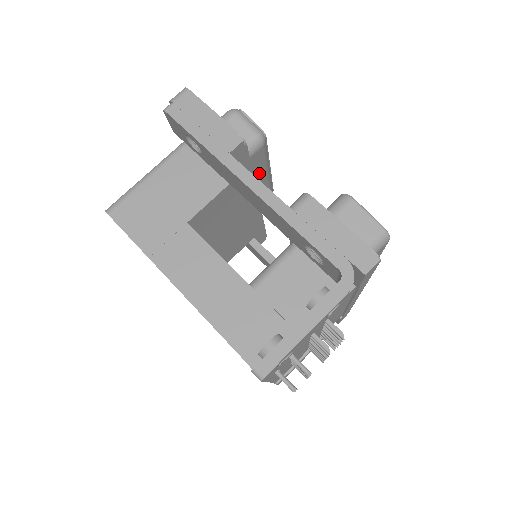
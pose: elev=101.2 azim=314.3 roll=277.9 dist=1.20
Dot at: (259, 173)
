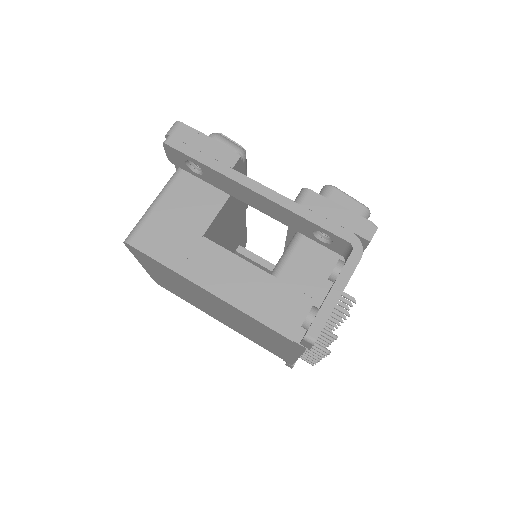
Dot at: occluded
